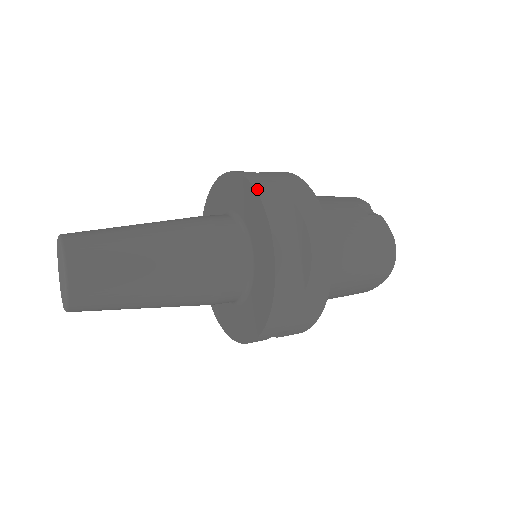
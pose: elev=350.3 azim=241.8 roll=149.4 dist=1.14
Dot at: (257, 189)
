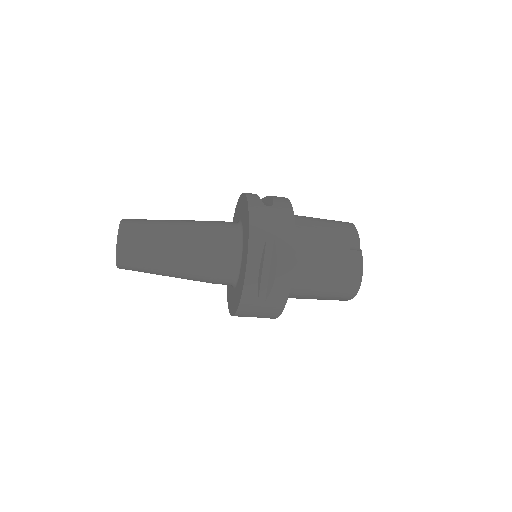
Dot at: (250, 223)
